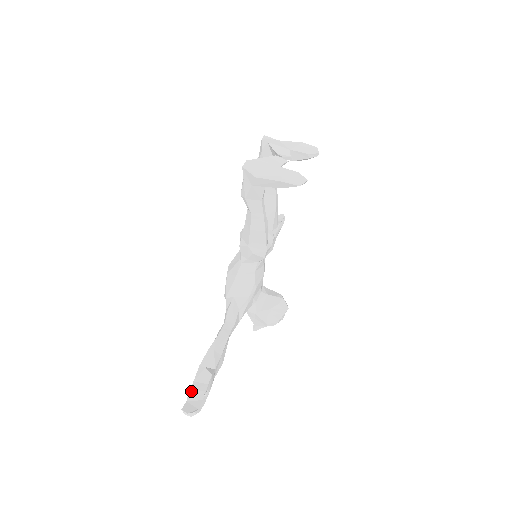
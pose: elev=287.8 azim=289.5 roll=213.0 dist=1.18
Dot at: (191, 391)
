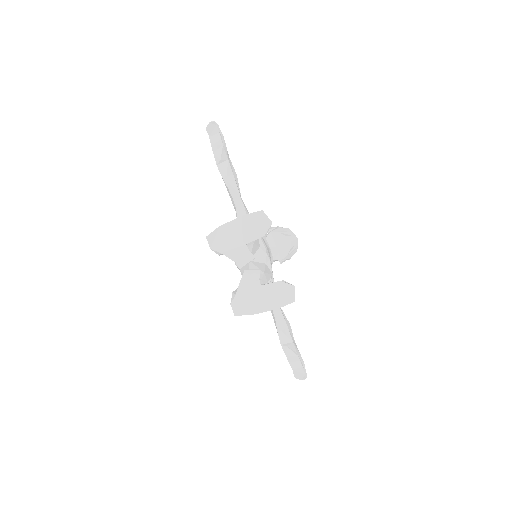
Dot at: (290, 363)
